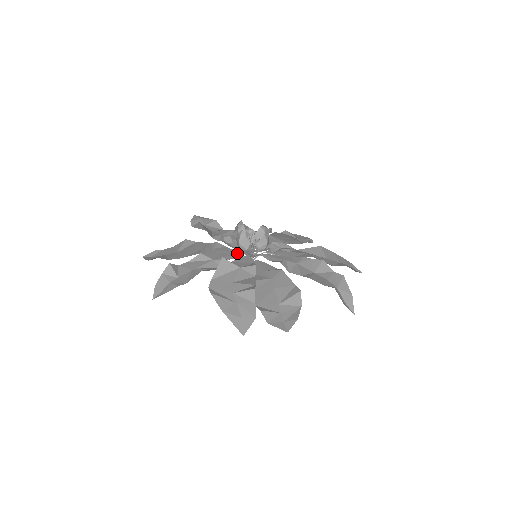
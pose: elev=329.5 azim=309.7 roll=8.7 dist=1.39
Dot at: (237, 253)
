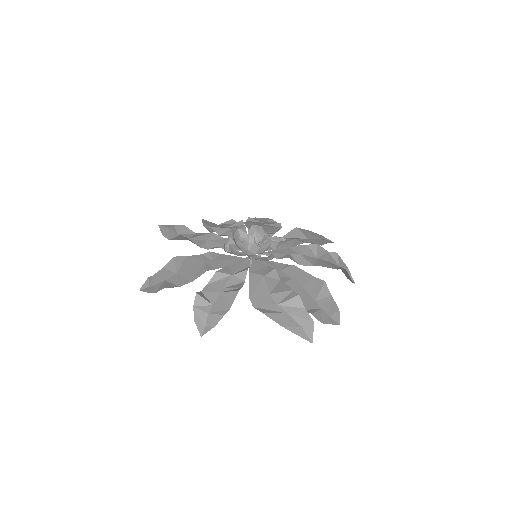
Dot at: (244, 259)
